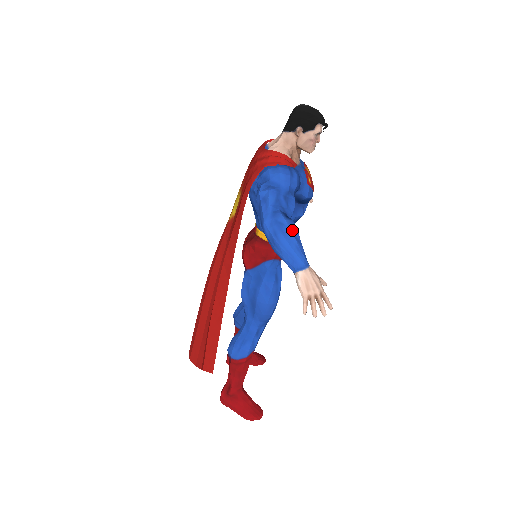
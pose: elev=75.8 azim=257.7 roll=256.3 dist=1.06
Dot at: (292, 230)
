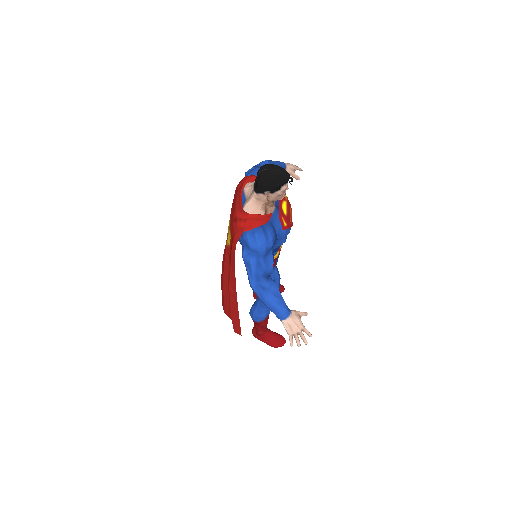
Dot at: (273, 291)
